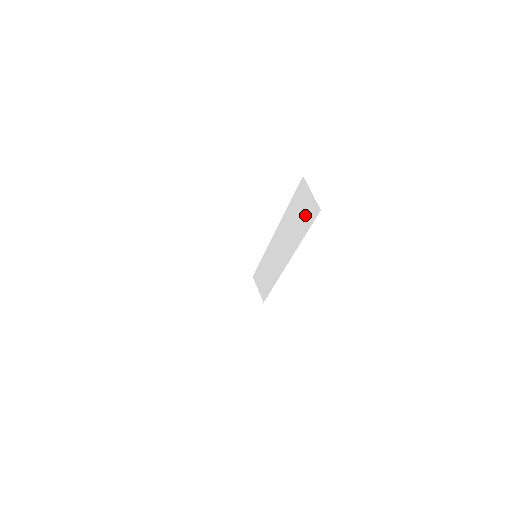
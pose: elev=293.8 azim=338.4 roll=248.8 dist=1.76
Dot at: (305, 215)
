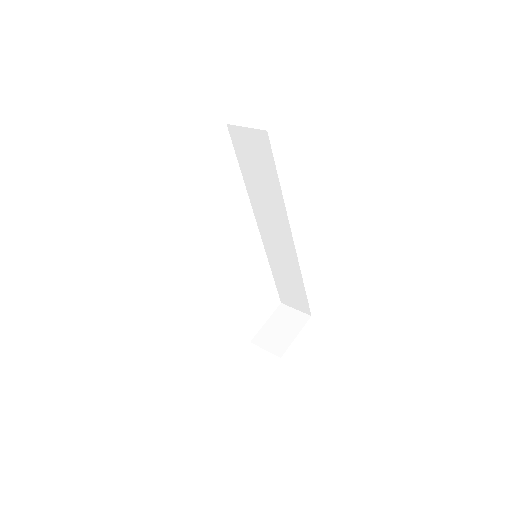
Dot at: (261, 160)
